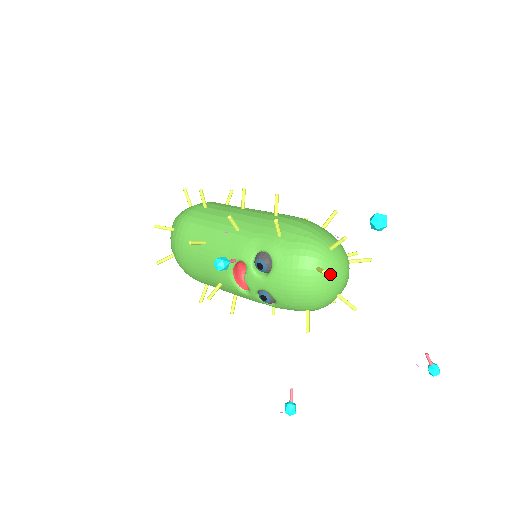
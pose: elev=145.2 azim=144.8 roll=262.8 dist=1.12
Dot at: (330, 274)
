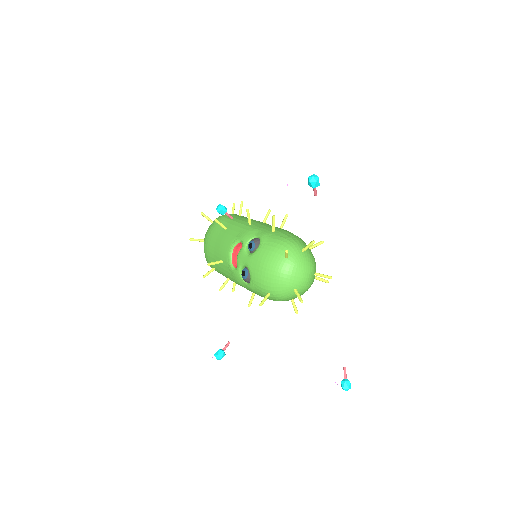
Dot at: (294, 265)
